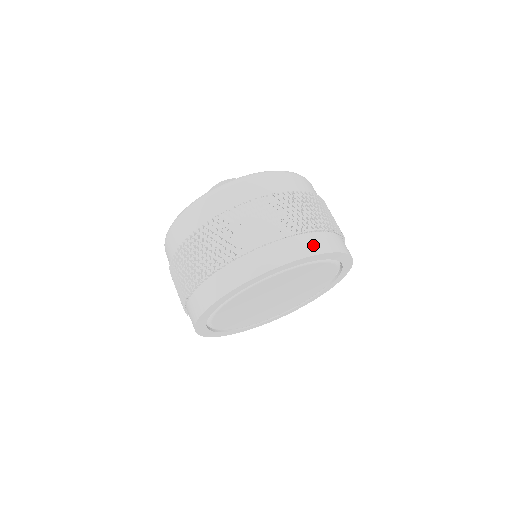
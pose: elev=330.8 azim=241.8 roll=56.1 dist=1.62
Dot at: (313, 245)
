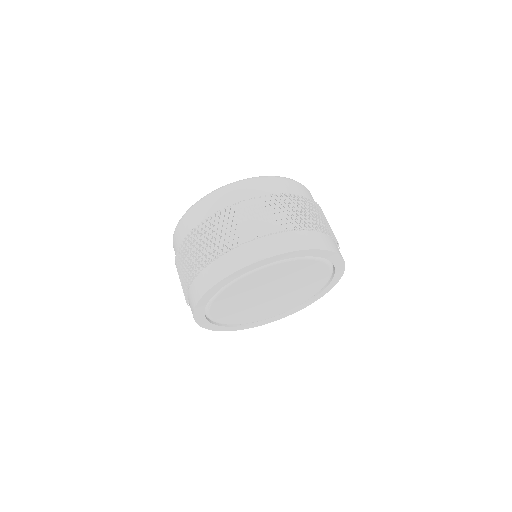
Dot at: (324, 242)
